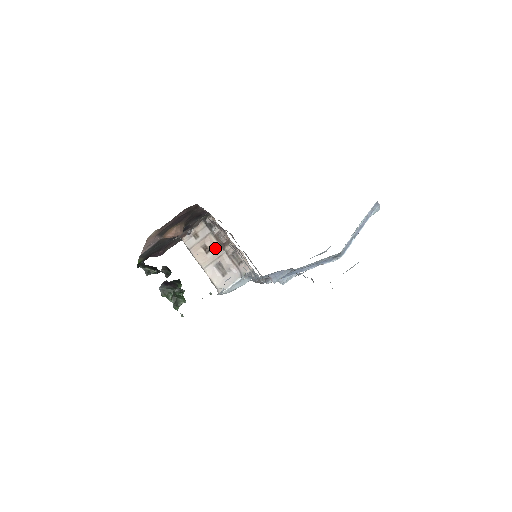
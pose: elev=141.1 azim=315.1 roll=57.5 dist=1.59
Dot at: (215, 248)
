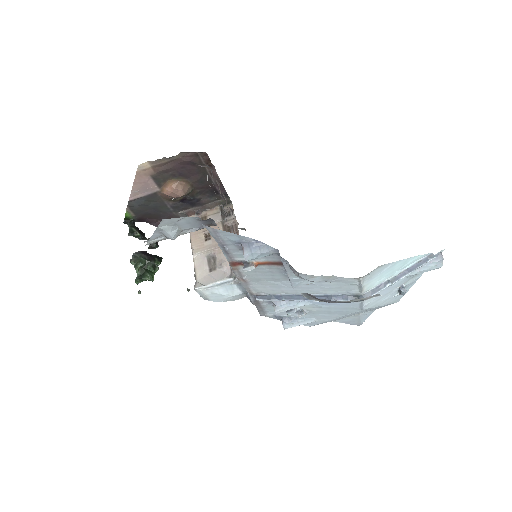
Dot at: occluded
